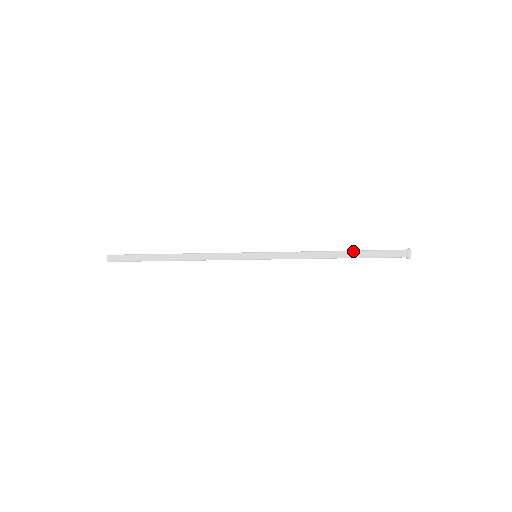
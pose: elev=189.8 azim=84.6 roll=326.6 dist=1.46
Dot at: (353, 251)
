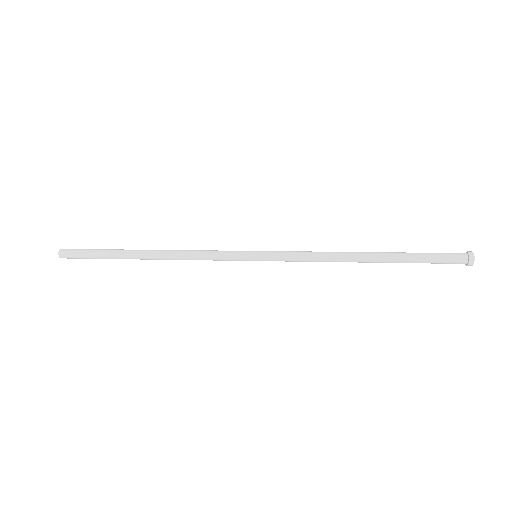
Dot at: (391, 259)
